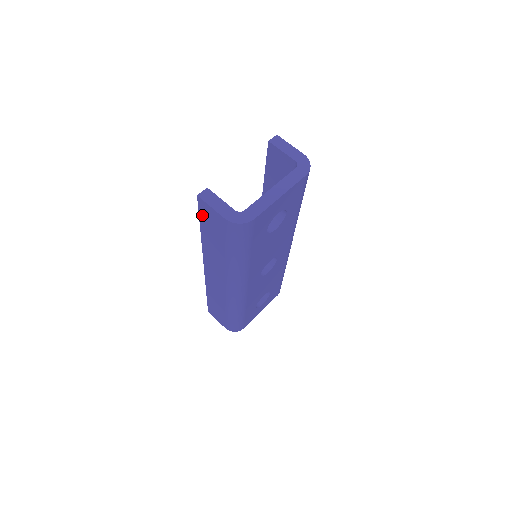
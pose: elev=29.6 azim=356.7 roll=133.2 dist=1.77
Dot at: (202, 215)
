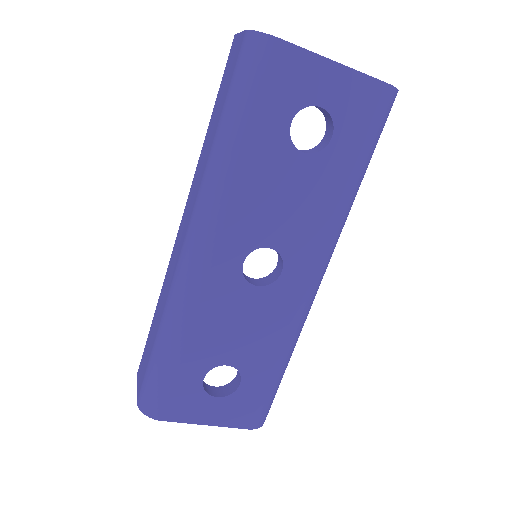
Dot at: (224, 74)
